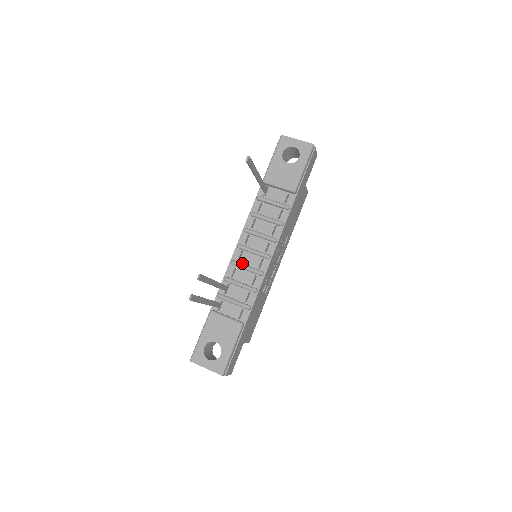
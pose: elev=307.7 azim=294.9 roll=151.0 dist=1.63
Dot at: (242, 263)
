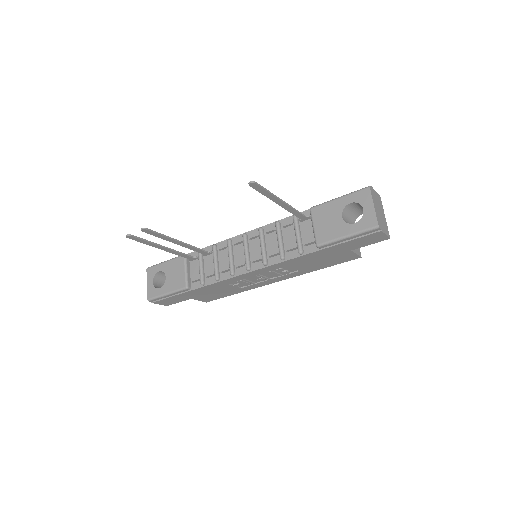
Dot at: (233, 249)
